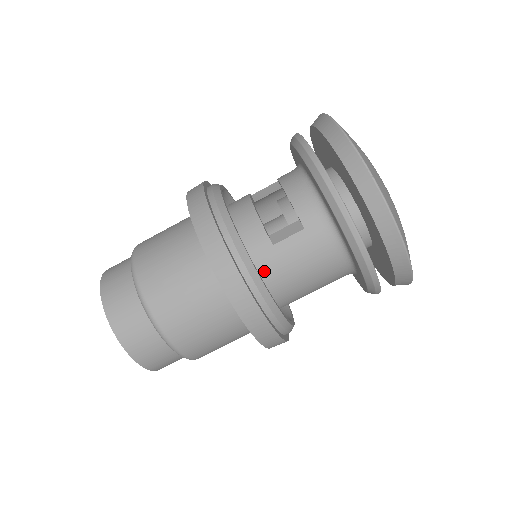
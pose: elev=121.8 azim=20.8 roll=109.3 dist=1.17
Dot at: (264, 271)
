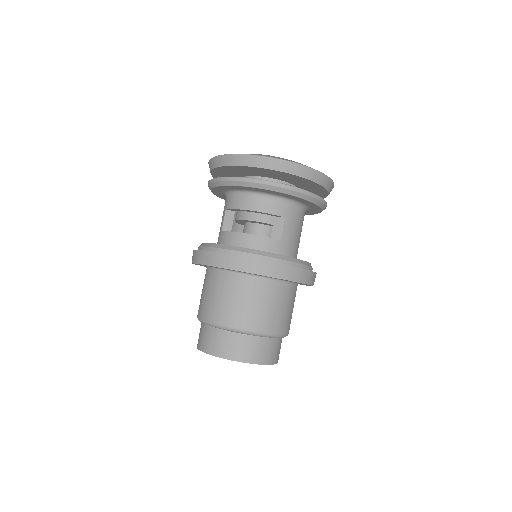
Dot at: occluded
